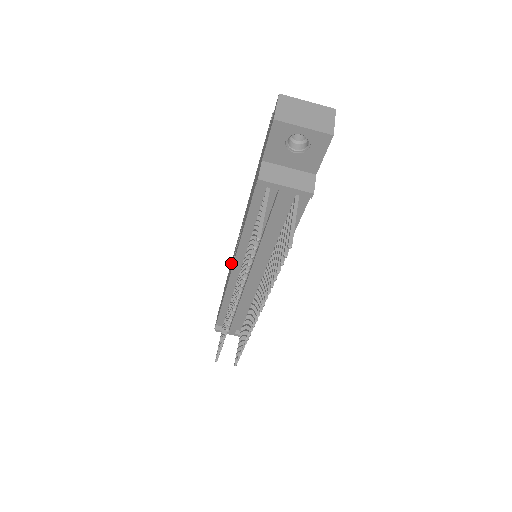
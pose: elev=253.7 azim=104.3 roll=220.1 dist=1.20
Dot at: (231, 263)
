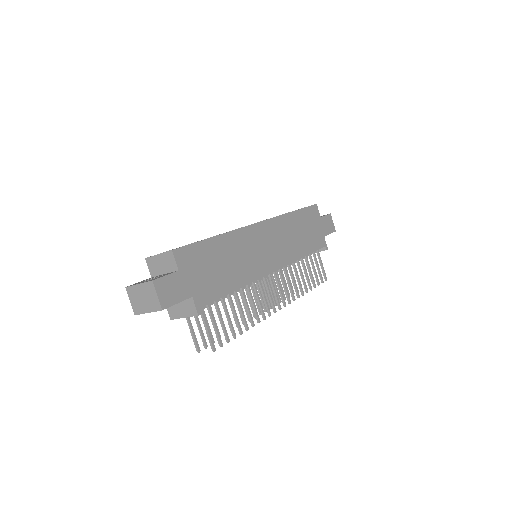
Dot at: occluded
